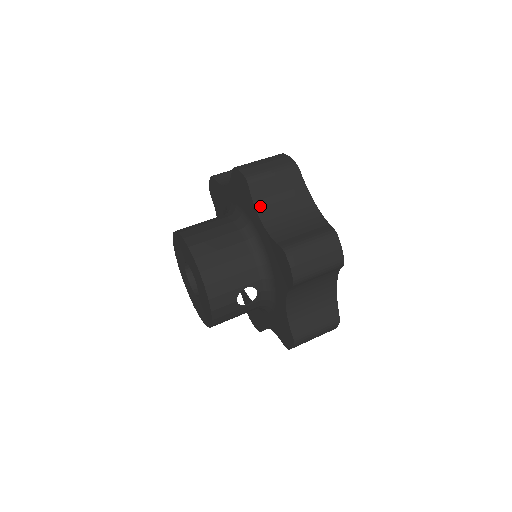
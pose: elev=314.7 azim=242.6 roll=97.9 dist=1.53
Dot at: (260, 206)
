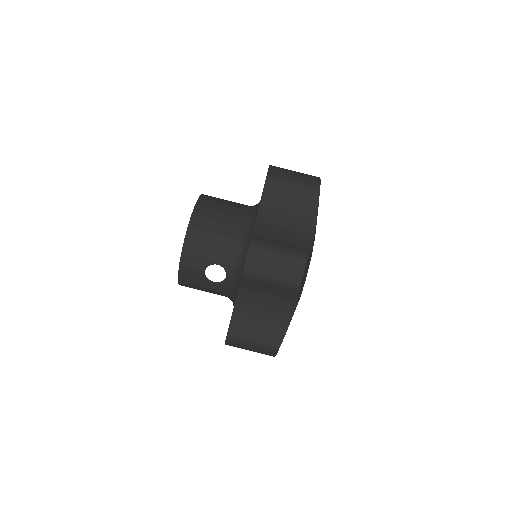
Dot at: (265, 203)
